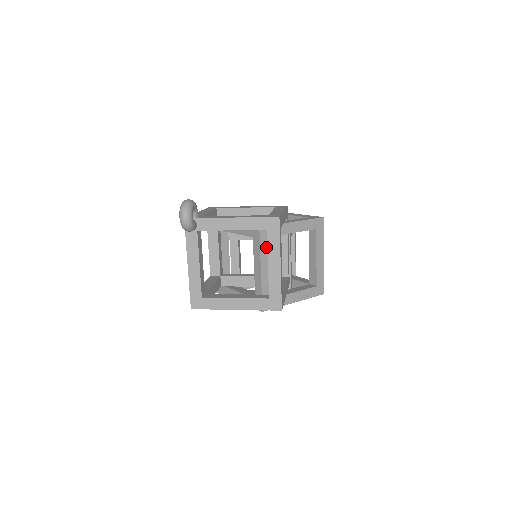
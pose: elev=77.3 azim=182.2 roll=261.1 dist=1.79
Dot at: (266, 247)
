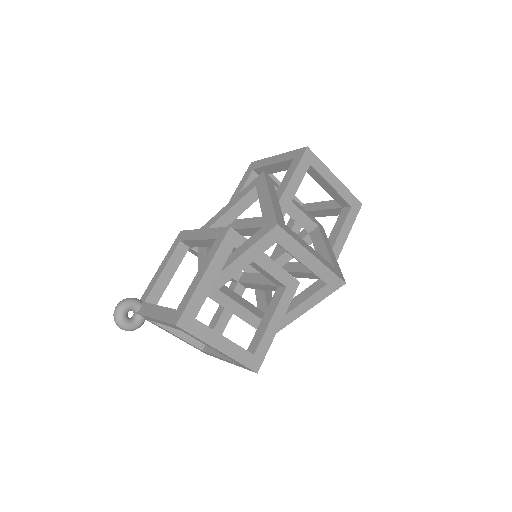
Dot at: (223, 298)
